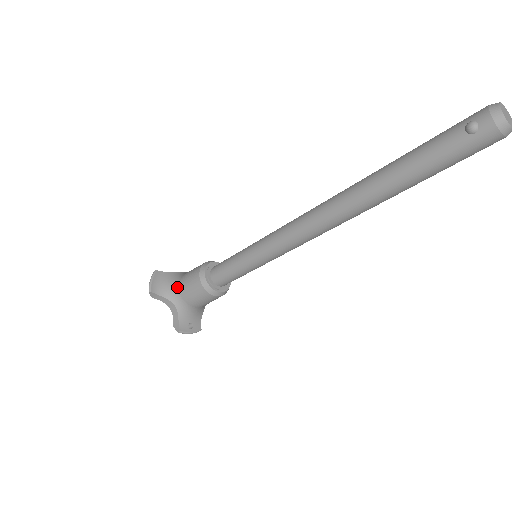
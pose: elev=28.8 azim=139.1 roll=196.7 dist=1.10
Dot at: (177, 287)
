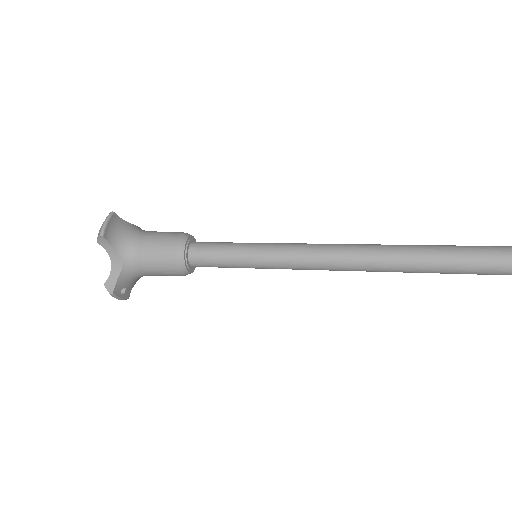
Dot at: (135, 244)
